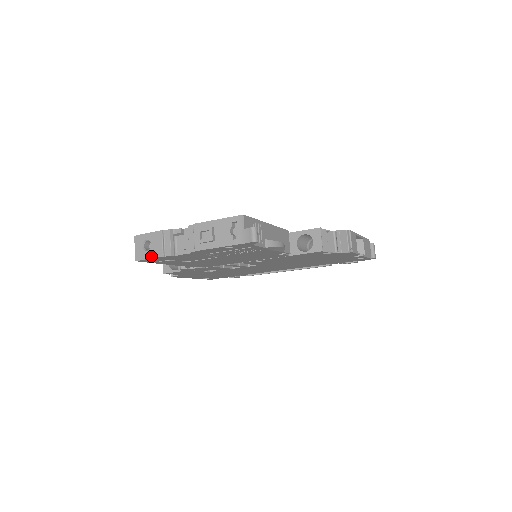
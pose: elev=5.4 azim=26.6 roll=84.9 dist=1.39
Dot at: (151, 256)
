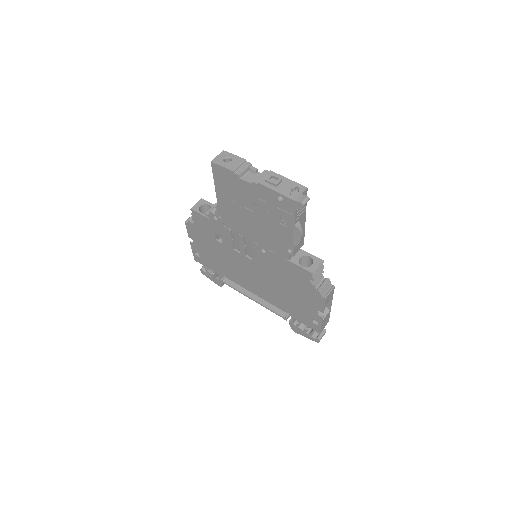
Dot at: (225, 166)
